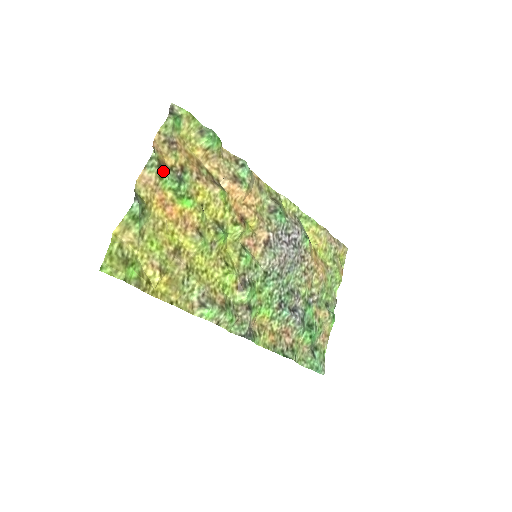
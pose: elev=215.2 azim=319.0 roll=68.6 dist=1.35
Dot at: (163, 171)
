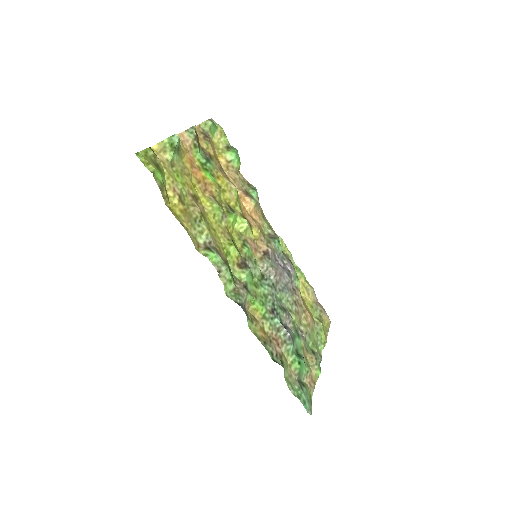
Dot at: (198, 144)
